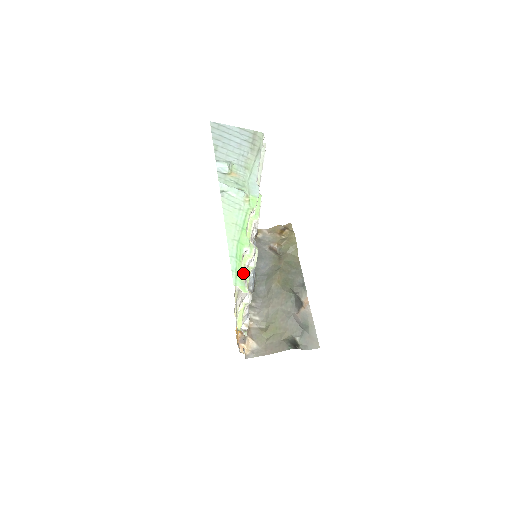
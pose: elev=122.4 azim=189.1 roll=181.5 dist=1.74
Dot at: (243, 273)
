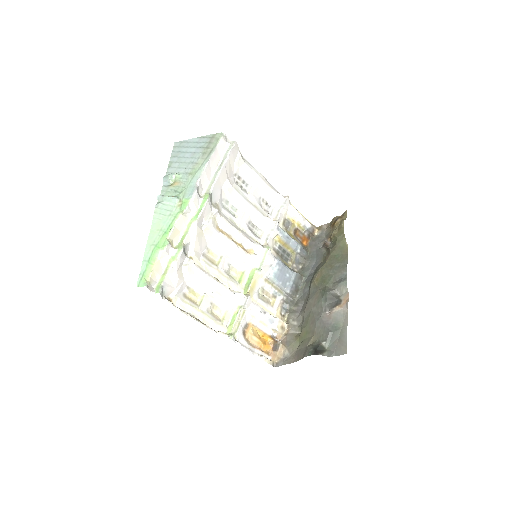
Dot at: (164, 275)
